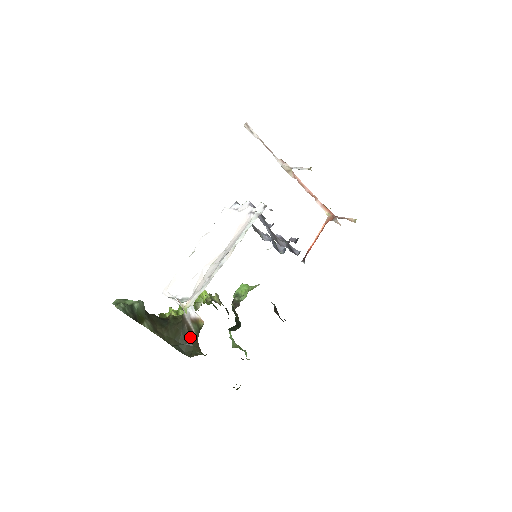
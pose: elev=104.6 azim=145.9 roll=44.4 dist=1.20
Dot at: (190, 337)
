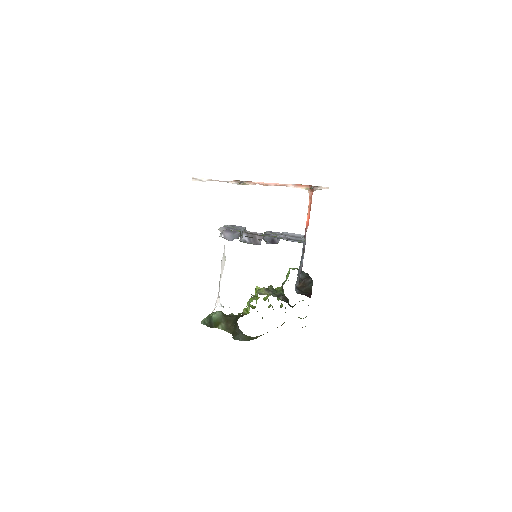
Dot at: occluded
